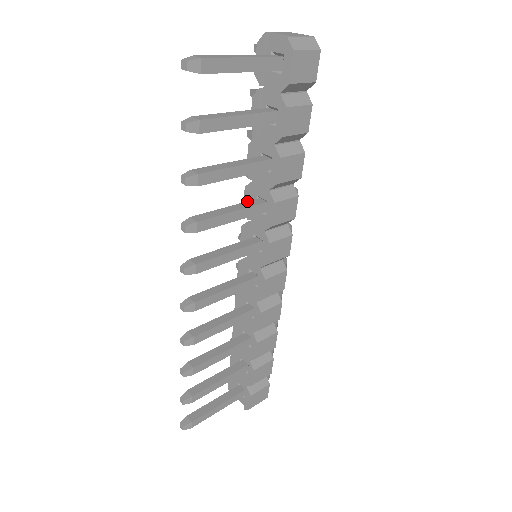
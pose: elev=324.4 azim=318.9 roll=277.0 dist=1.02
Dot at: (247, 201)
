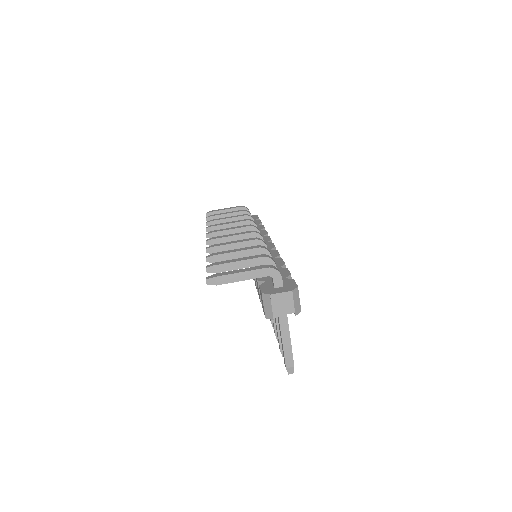
Dot at: occluded
